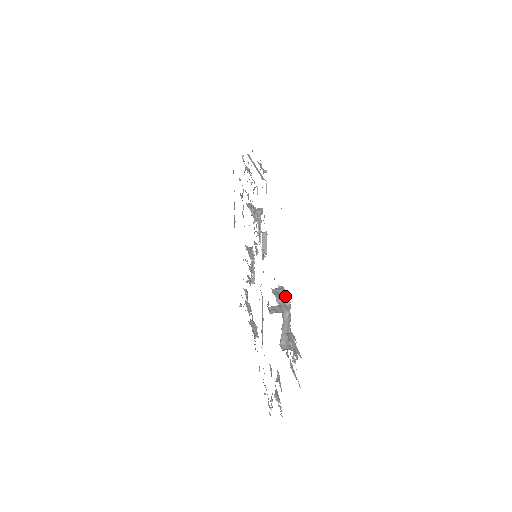
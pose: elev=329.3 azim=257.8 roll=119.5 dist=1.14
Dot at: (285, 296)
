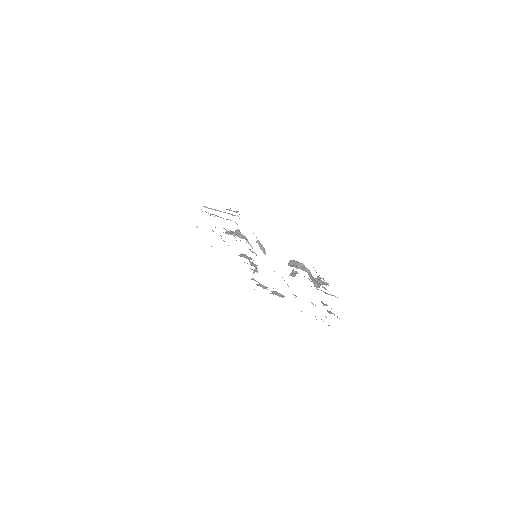
Dot at: (298, 263)
